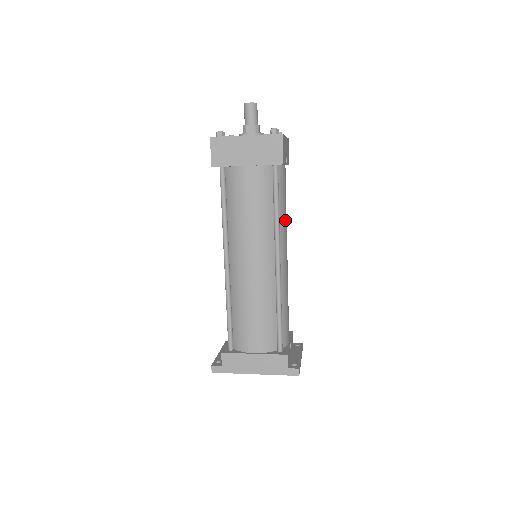
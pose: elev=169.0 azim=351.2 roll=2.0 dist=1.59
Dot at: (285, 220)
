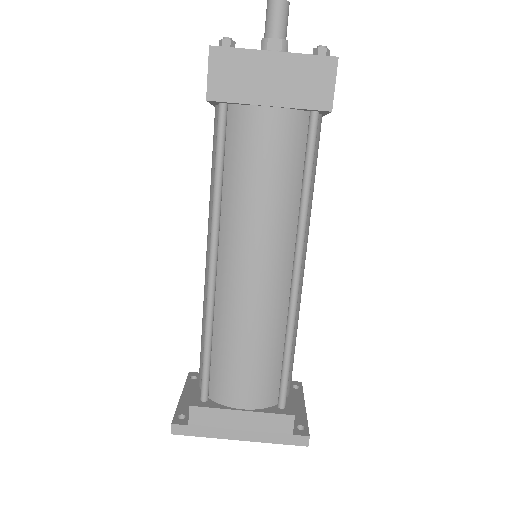
Dot at: (311, 205)
